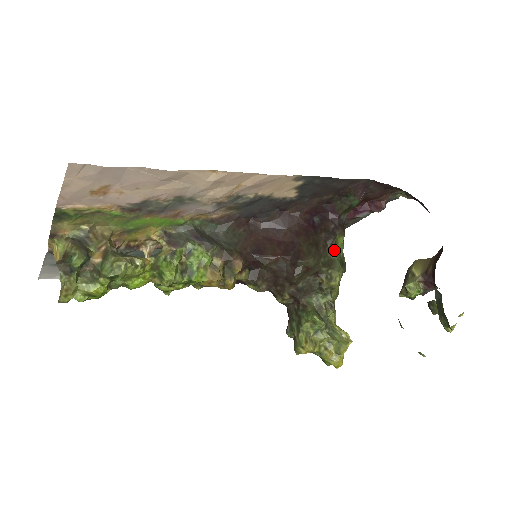
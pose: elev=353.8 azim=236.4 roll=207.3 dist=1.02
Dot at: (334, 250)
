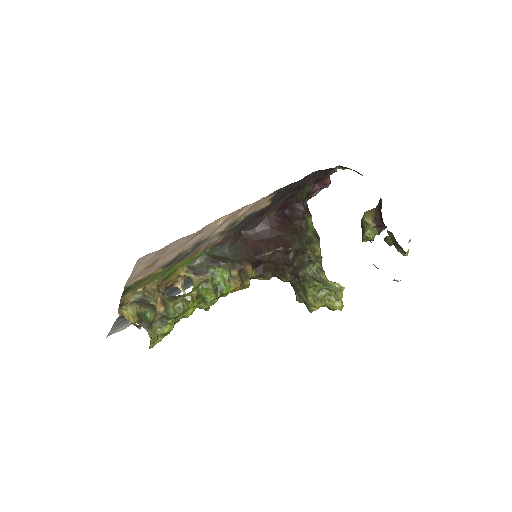
Dot at: (309, 230)
